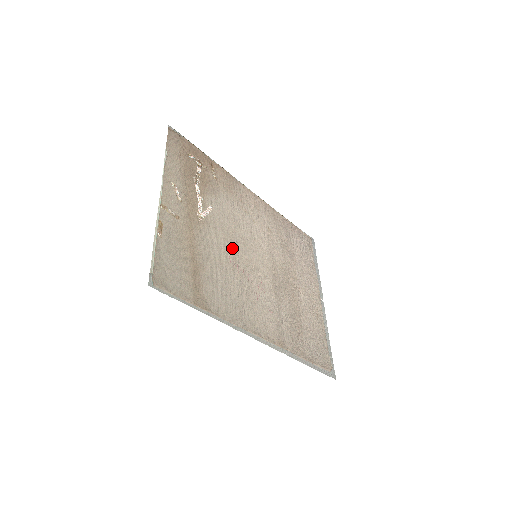
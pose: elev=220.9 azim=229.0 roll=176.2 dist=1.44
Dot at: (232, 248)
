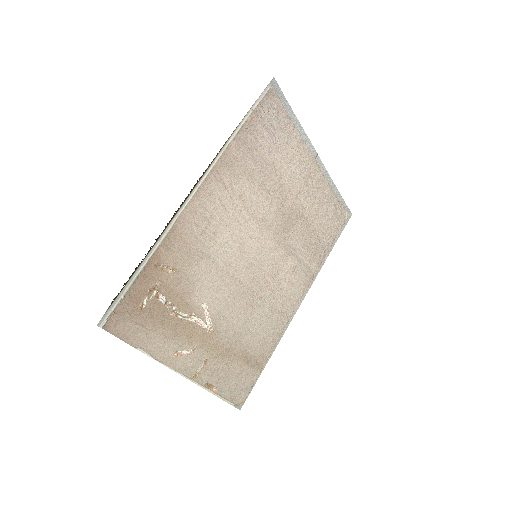
Dot at: (242, 294)
